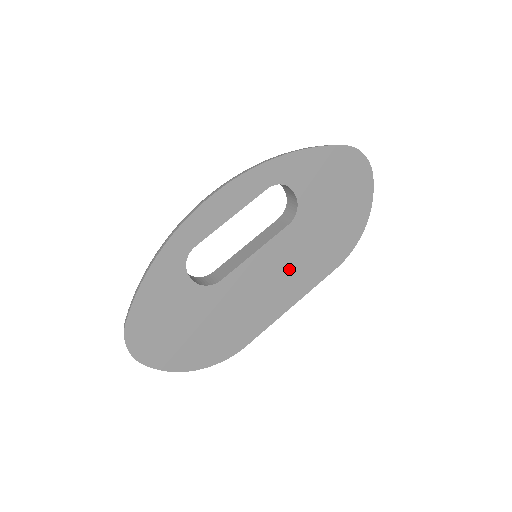
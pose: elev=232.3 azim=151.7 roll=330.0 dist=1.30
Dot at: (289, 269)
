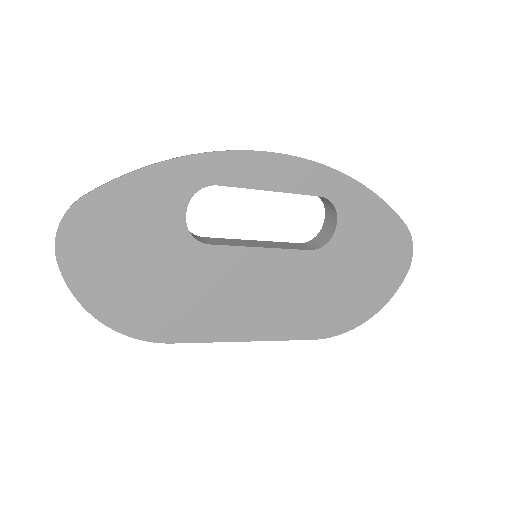
Dot at: (275, 297)
